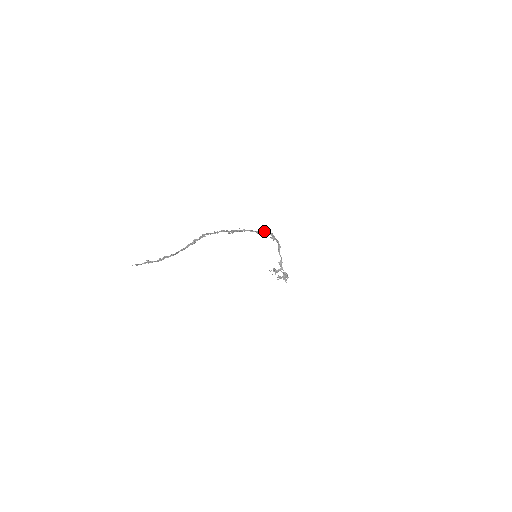
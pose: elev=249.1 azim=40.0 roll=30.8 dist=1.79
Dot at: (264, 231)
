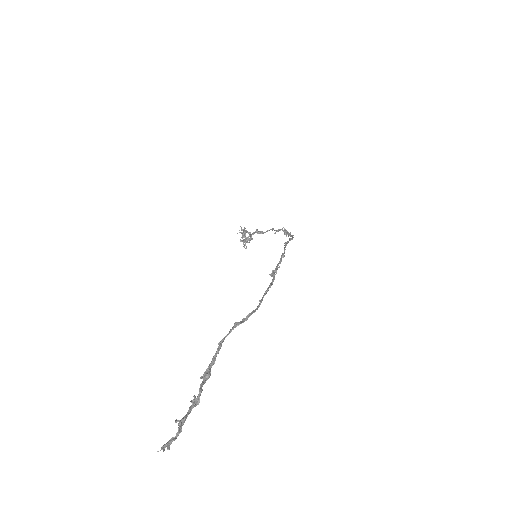
Dot at: (292, 238)
